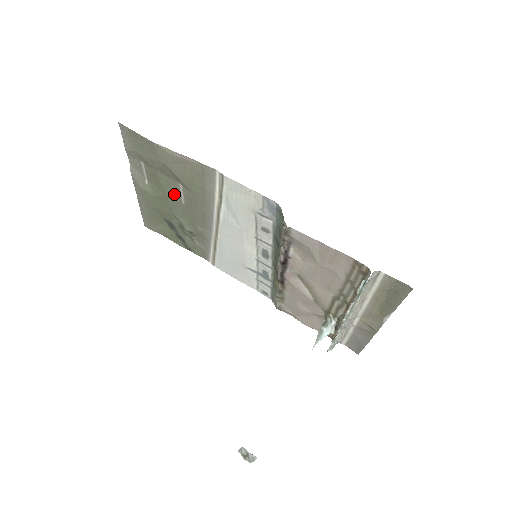
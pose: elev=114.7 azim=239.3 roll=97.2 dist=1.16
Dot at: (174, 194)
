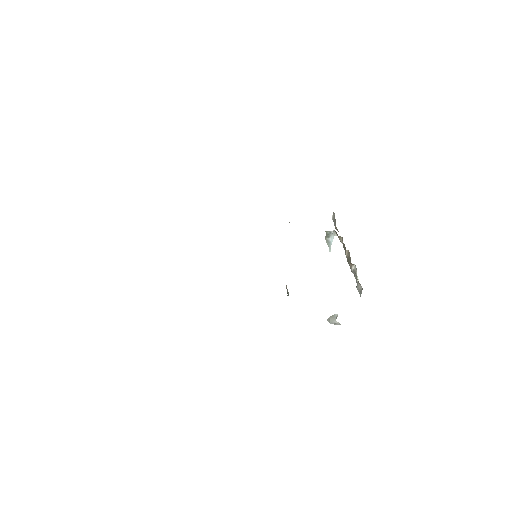
Dot at: occluded
